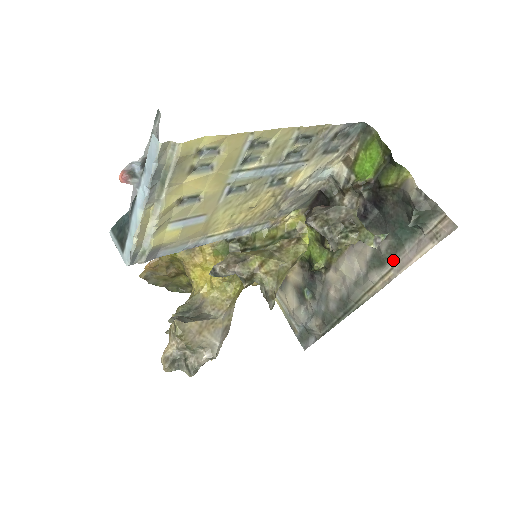
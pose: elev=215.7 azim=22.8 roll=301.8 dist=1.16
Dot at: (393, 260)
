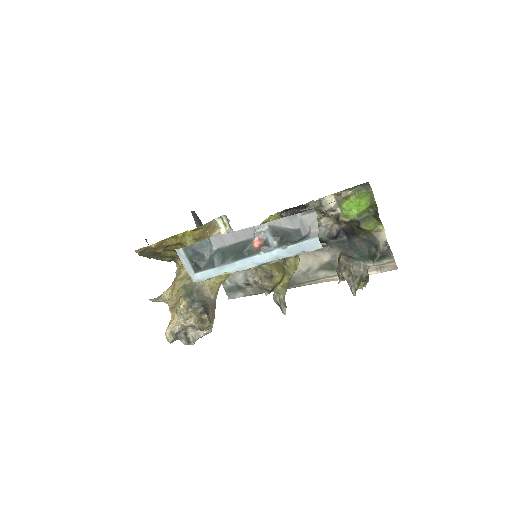
Dot at: occluded
